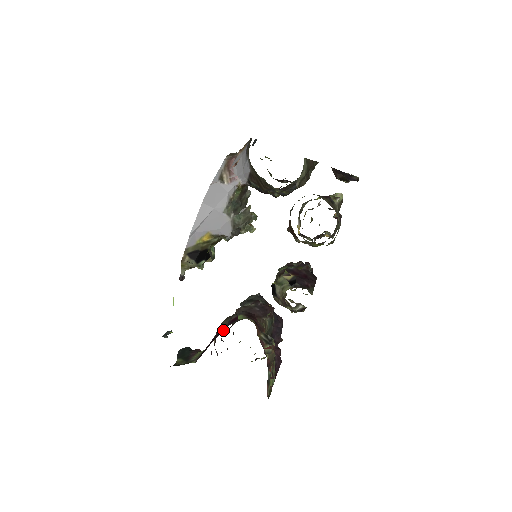
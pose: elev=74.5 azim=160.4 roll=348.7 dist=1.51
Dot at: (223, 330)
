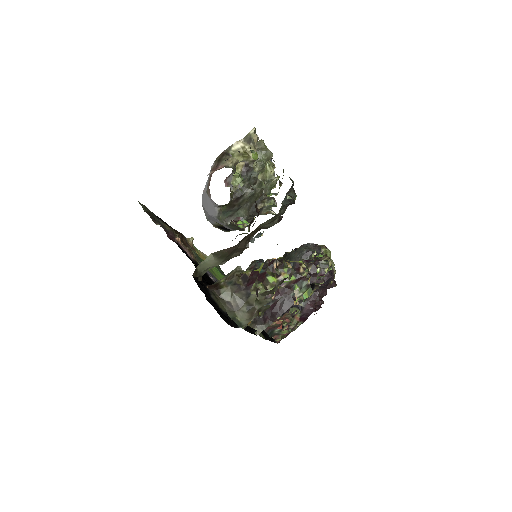
Dot at: occluded
